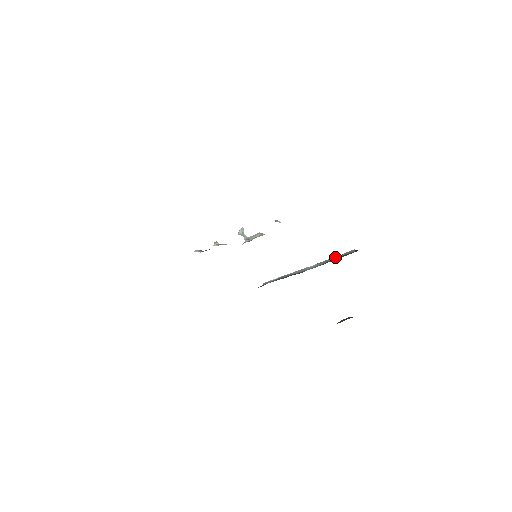
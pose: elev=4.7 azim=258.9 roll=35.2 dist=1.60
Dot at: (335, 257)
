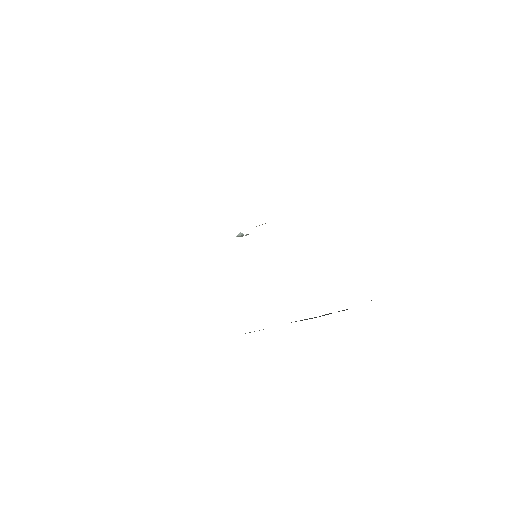
Dot at: occluded
